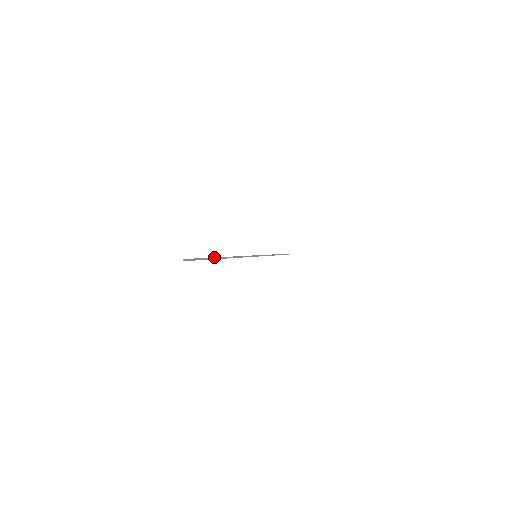
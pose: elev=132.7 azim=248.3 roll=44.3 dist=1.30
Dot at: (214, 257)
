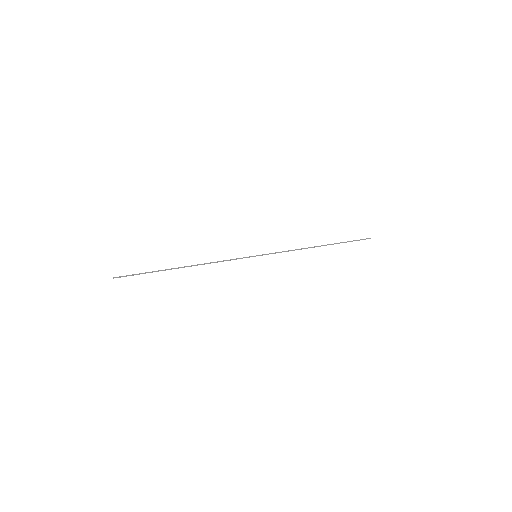
Dot at: (161, 270)
